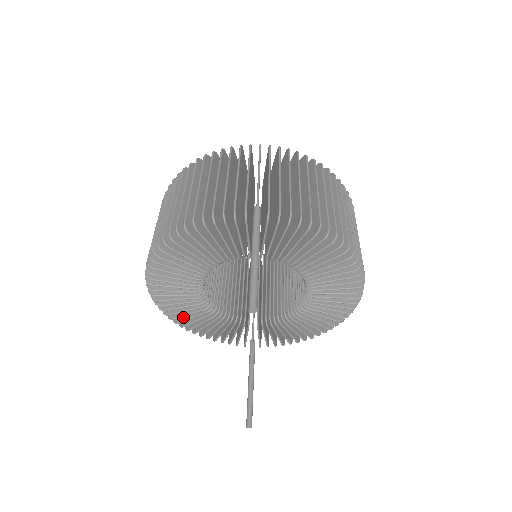
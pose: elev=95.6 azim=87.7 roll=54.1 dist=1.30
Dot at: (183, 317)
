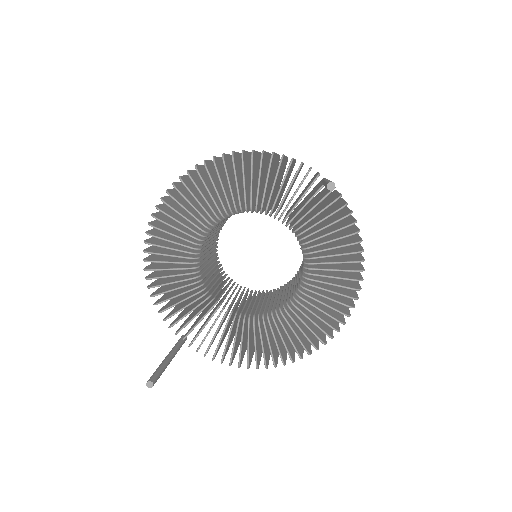
Dot at: (158, 251)
